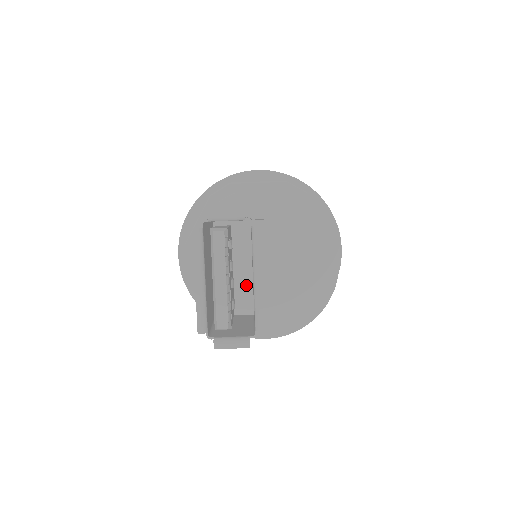
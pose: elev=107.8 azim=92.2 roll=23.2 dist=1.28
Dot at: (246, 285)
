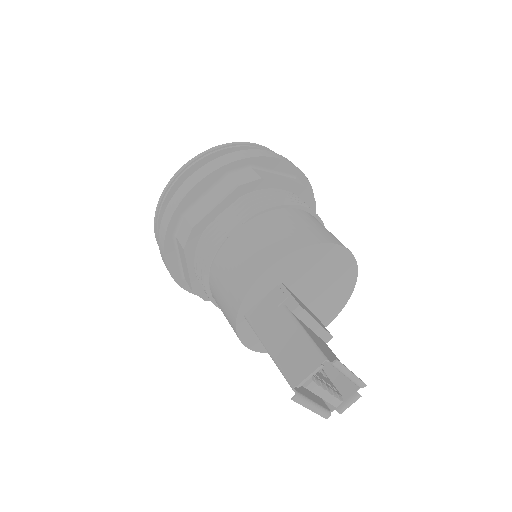
Dot at: occluded
